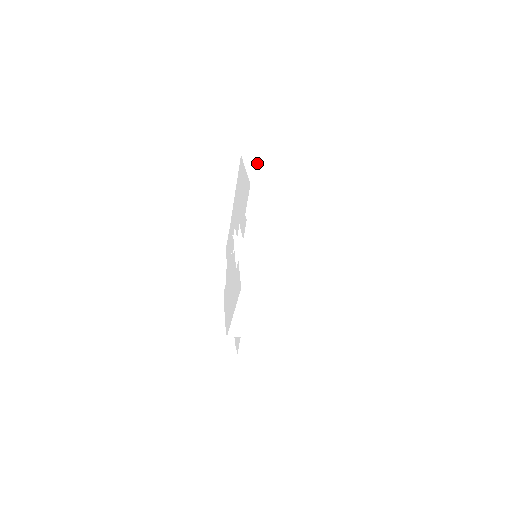
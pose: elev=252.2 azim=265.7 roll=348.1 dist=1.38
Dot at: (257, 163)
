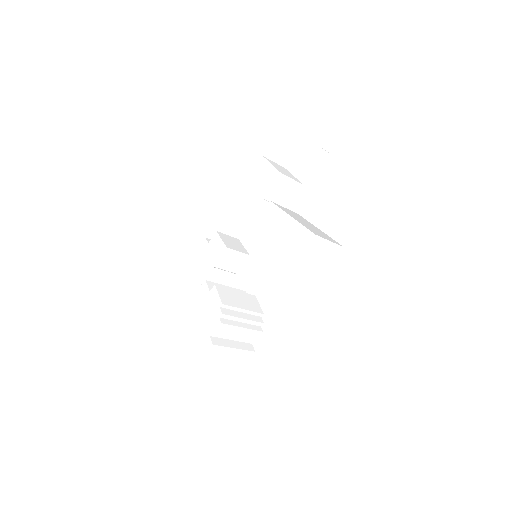
Dot at: (315, 256)
